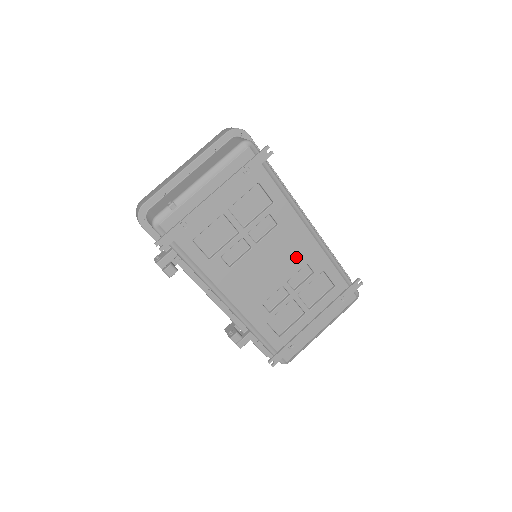
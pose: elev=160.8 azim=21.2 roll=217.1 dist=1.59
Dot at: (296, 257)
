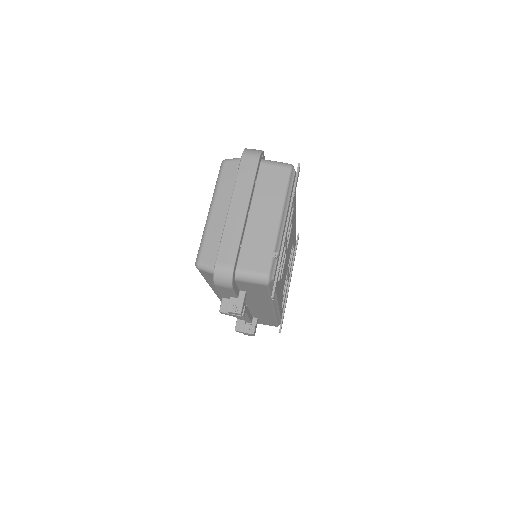
Dot at: occluded
